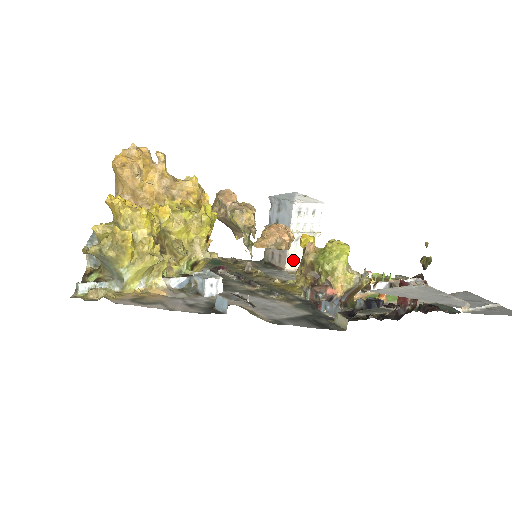
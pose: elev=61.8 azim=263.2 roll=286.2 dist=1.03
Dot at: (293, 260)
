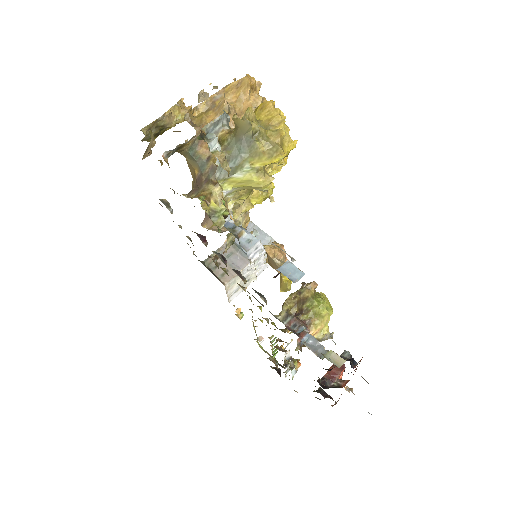
Dot at: (233, 283)
